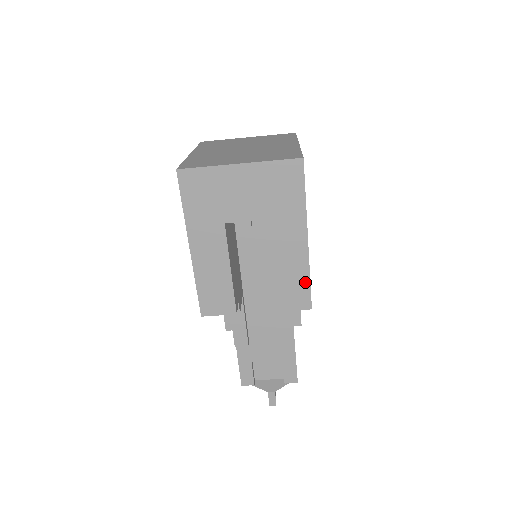
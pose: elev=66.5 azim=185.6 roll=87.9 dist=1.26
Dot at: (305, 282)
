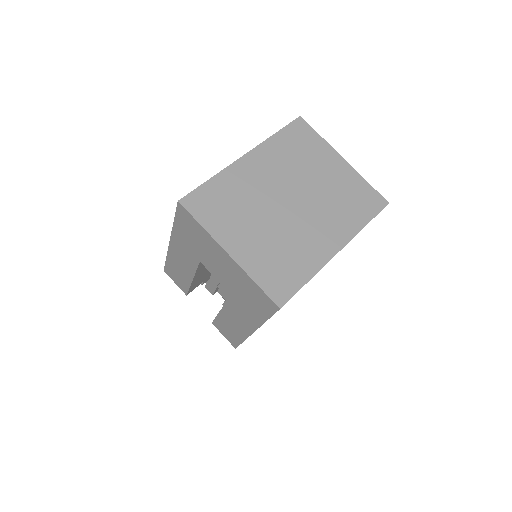
Dot at: (239, 339)
